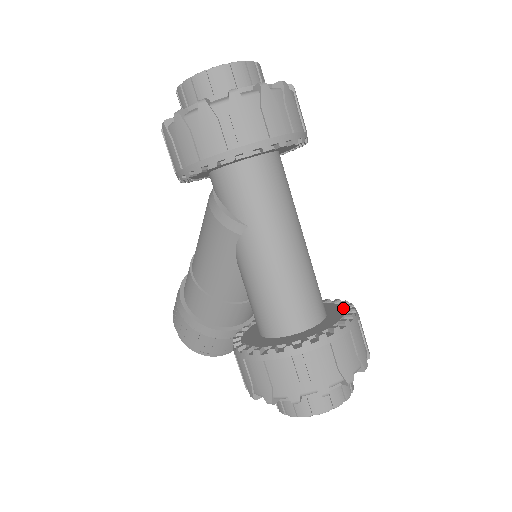
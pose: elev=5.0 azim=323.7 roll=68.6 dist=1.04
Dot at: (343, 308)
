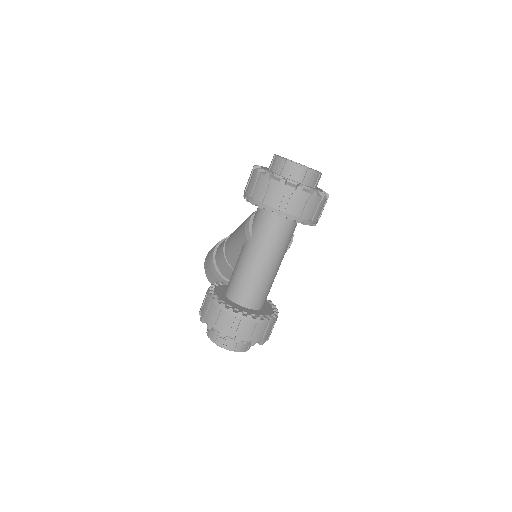
Dot at: (270, 313)
